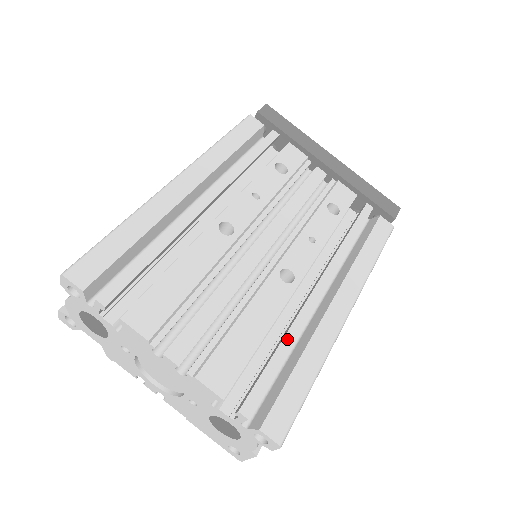
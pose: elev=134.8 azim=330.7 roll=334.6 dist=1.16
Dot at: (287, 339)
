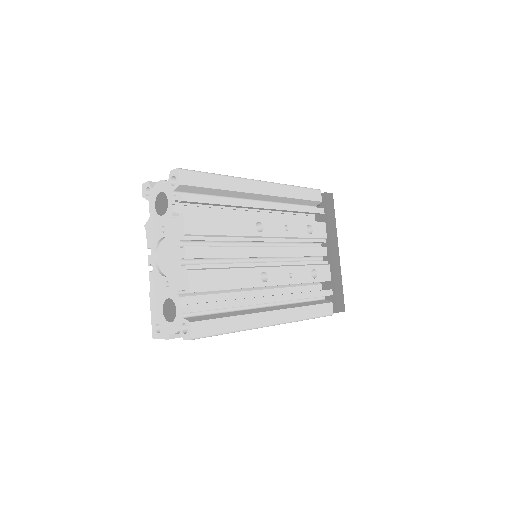
Dot at: (238, 302)
